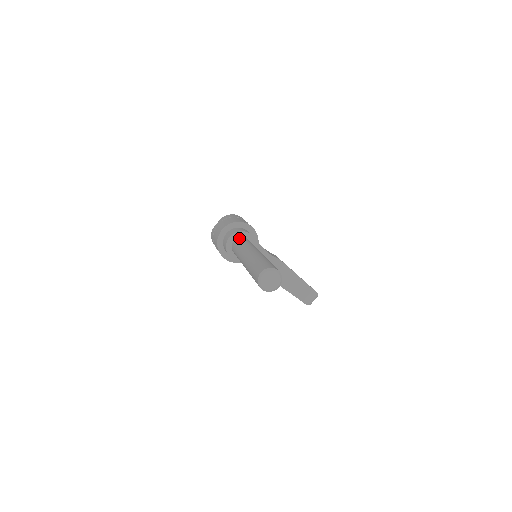
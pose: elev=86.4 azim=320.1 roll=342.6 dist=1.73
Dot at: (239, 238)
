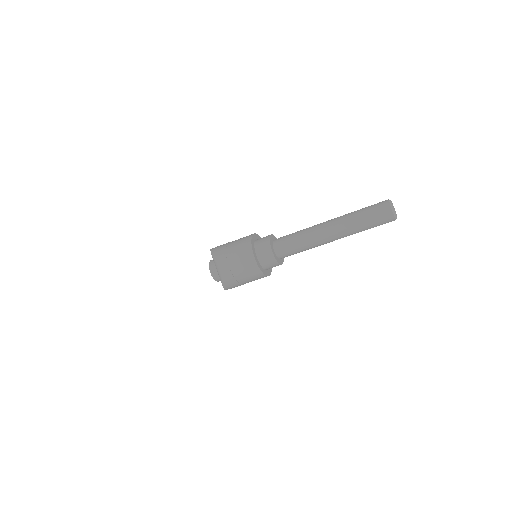
Dot at: (278, 243)
